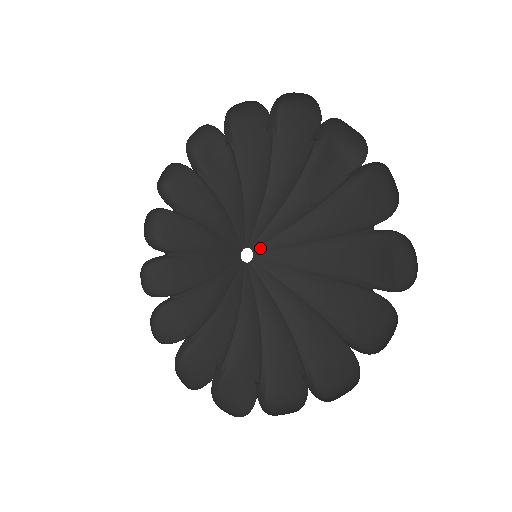
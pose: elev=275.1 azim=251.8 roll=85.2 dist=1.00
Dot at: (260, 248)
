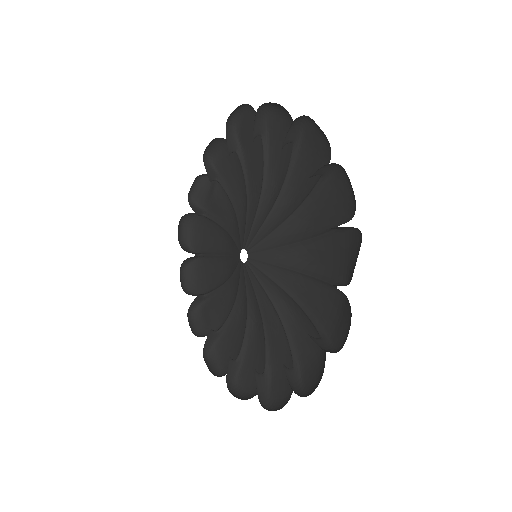
Dot at: (242, 244)
